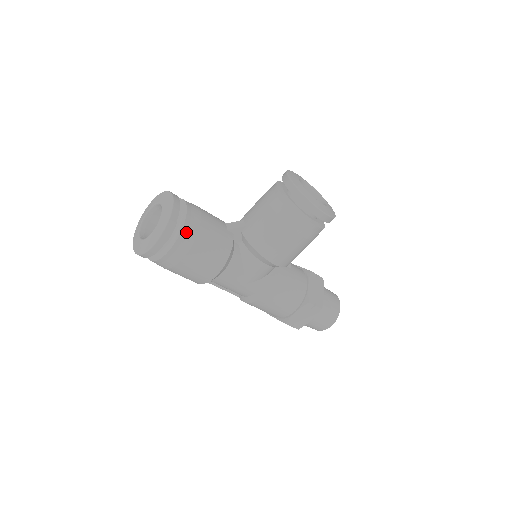
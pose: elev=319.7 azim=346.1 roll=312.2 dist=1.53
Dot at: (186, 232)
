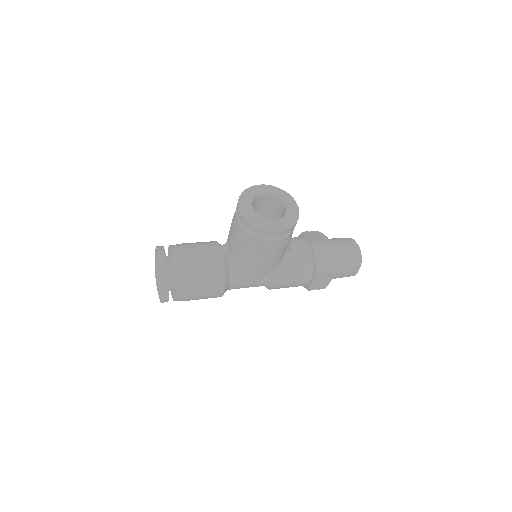
Dot at: (180, 282)
